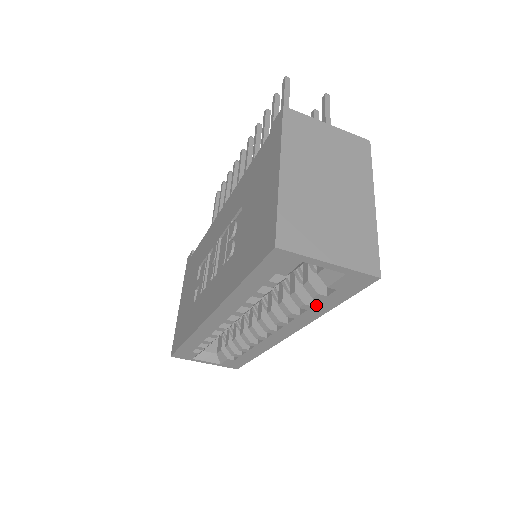
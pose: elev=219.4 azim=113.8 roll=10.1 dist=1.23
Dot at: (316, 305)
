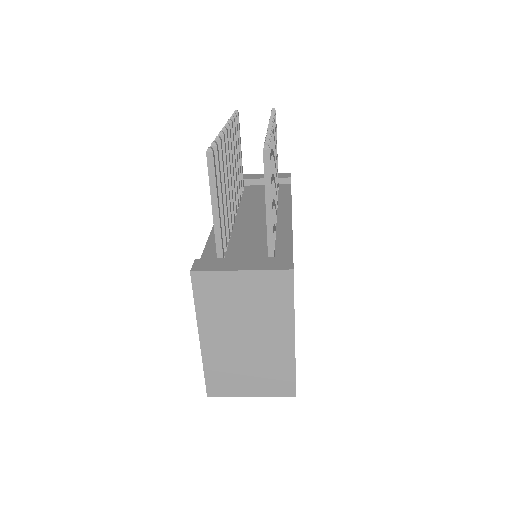
Dot at: occluded
